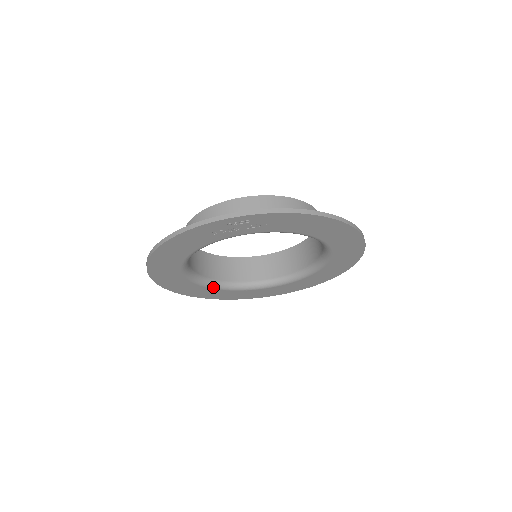
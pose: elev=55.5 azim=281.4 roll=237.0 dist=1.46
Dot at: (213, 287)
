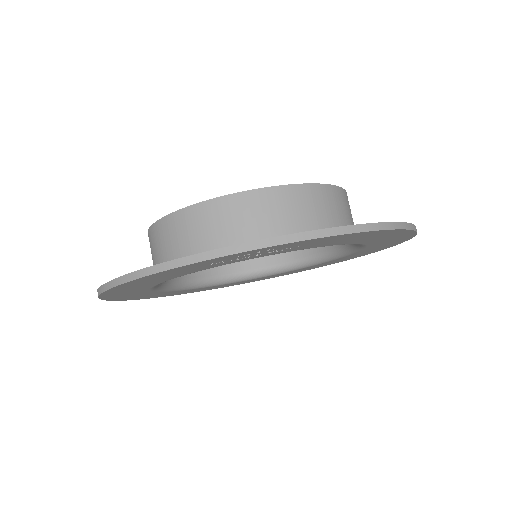
Dot at: (190, 288)
